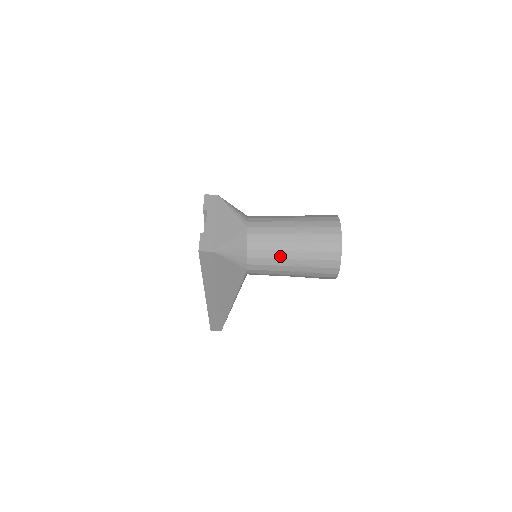
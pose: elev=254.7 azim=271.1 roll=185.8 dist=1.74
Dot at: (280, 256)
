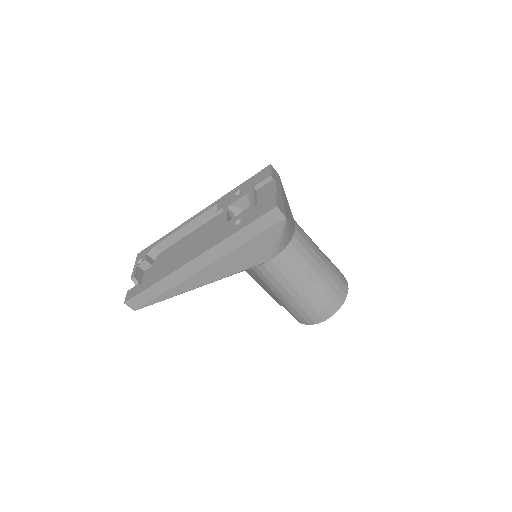
Dot at: (306, 270)
